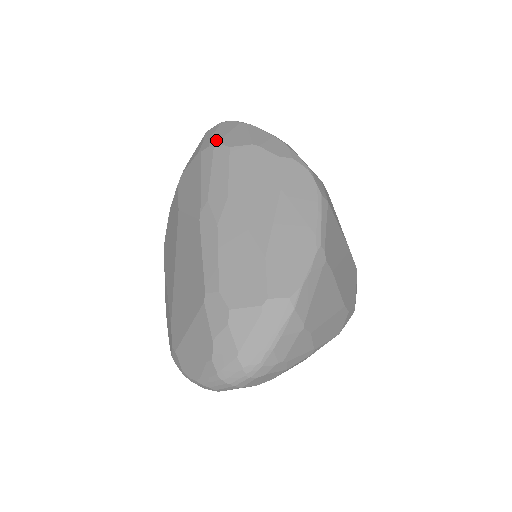
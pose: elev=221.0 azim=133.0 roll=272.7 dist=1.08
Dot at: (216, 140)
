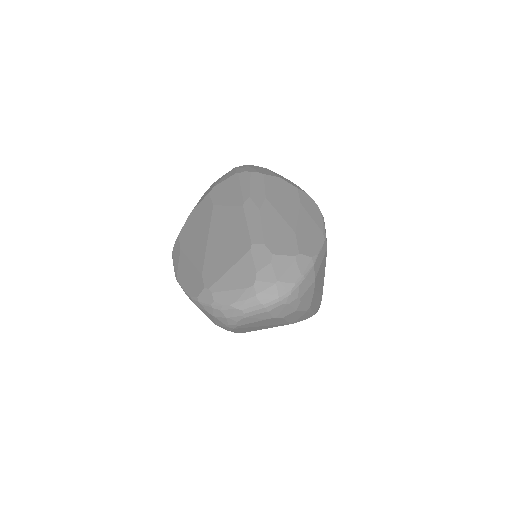
Dot at: (250, 169)
